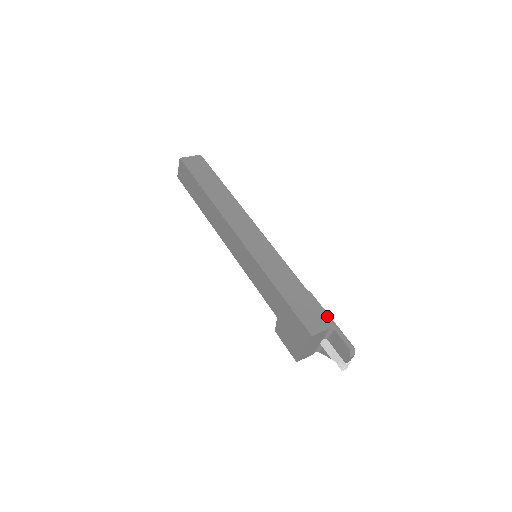
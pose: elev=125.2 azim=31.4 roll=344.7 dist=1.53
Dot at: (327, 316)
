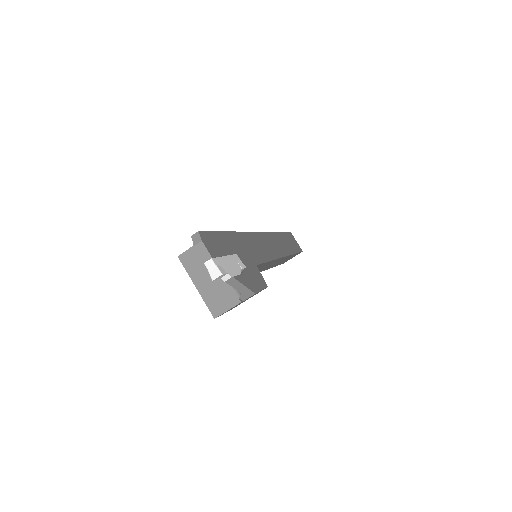
Dot at: occluded
